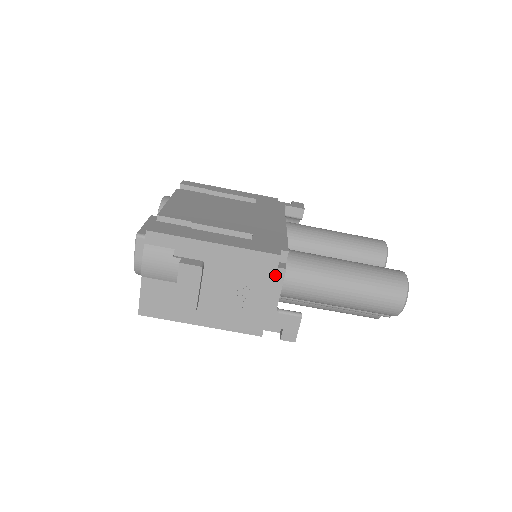
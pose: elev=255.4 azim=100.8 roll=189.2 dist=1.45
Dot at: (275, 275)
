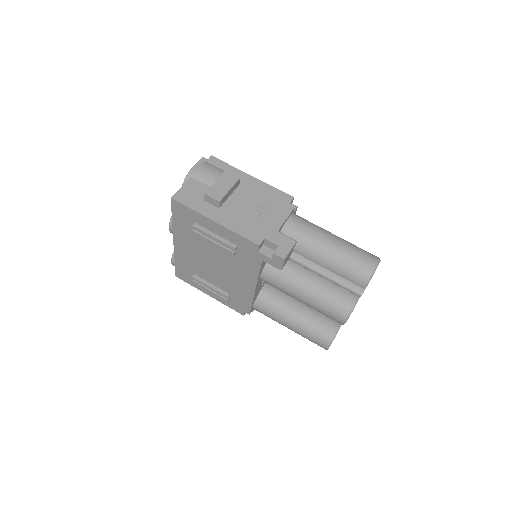
Dot at: (286, 207)
